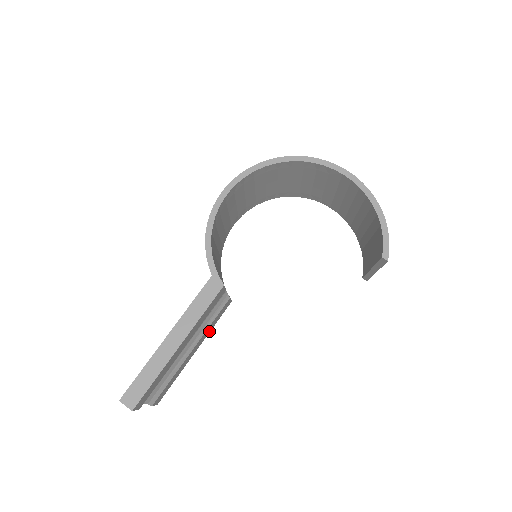
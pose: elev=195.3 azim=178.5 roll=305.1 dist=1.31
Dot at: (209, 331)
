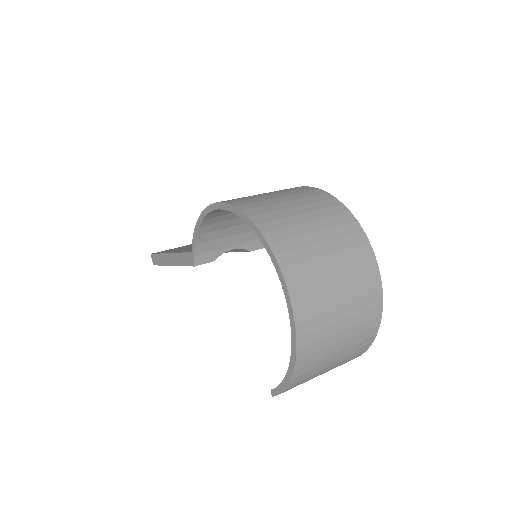
Dot at: occluded
